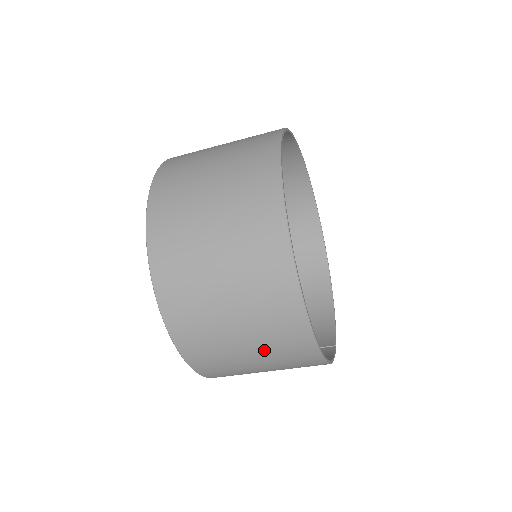
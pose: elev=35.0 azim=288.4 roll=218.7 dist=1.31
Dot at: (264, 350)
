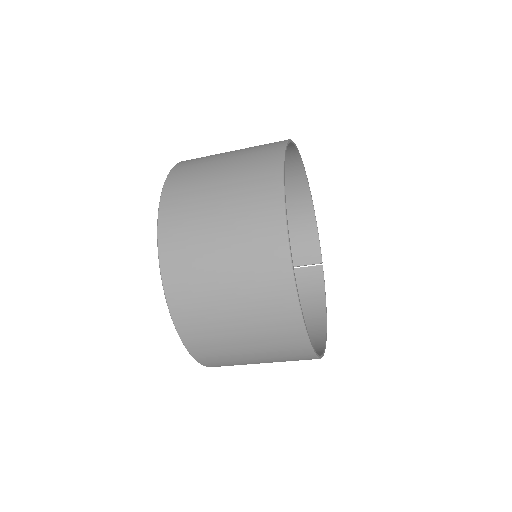
Dot at: occluded
